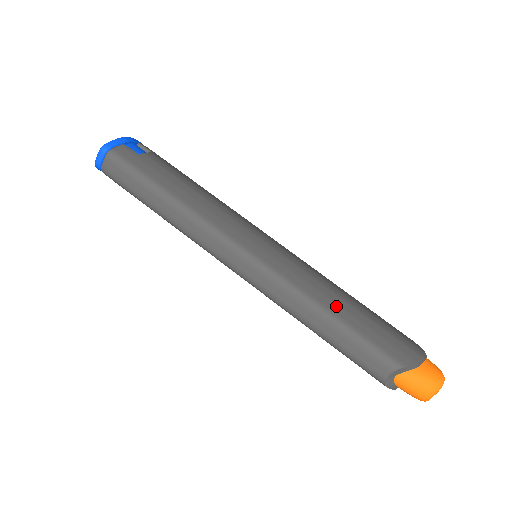
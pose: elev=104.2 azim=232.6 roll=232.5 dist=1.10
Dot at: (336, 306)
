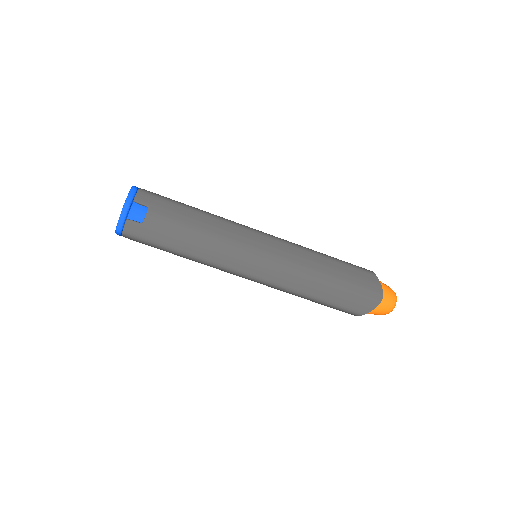
Dot at: (316, 291)
